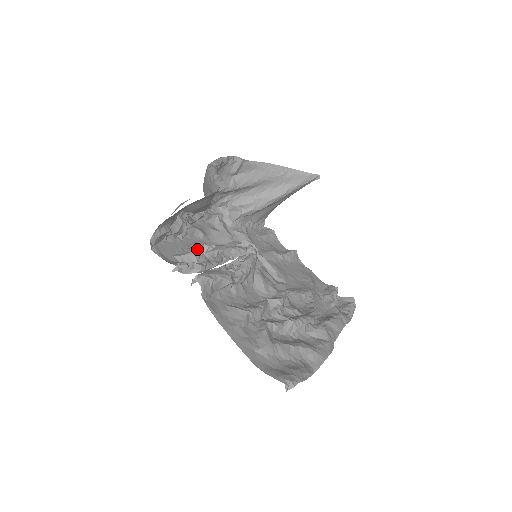
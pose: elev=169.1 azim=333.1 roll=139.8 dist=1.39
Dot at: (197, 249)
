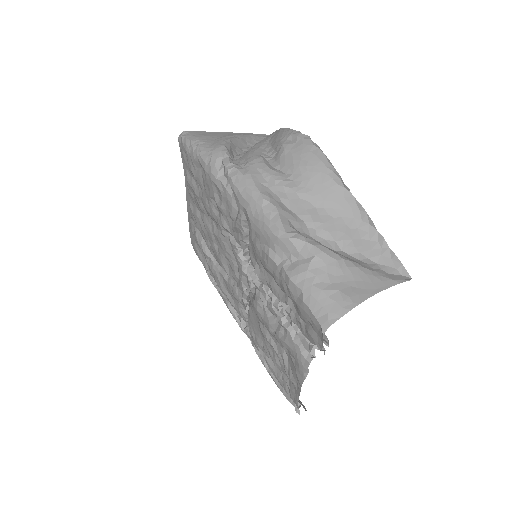
Dot at: occluded
